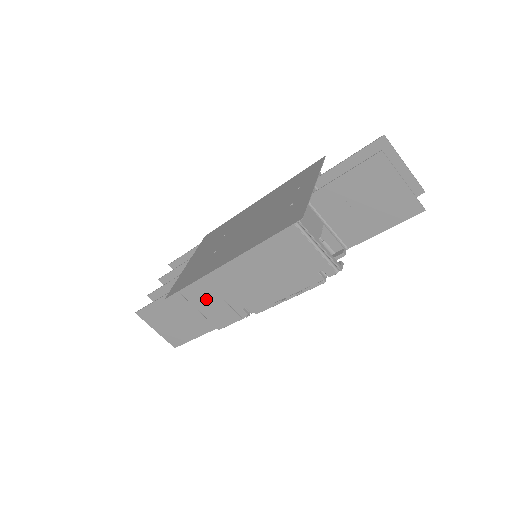
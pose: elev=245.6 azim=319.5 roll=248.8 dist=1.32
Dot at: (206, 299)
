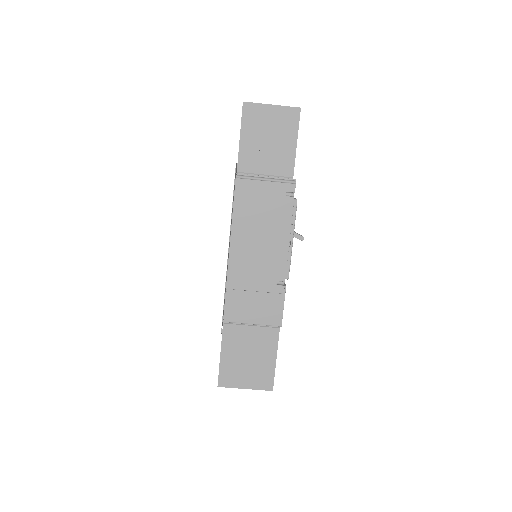
Dot at: (248, 306)
